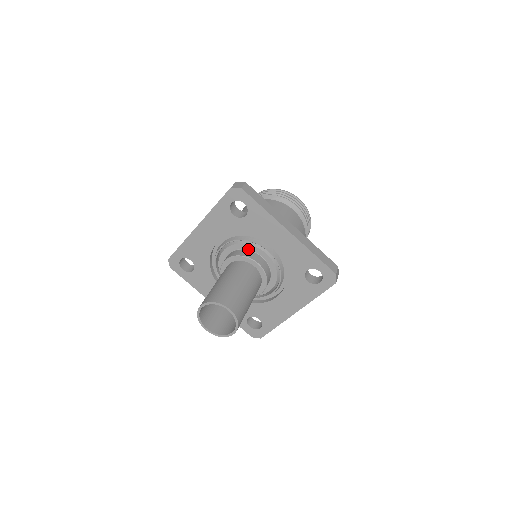
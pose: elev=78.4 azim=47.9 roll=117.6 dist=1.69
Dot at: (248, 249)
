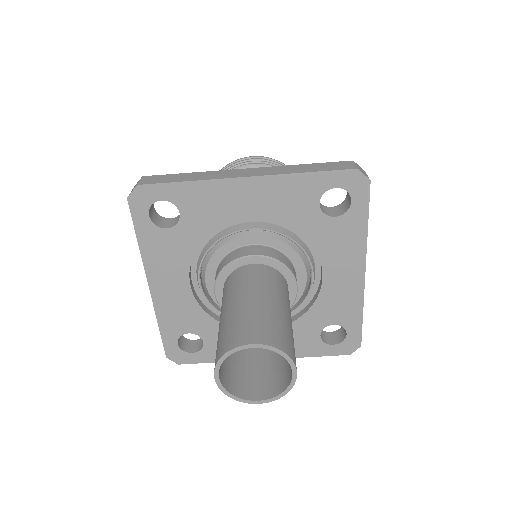
Dot at: (228, 252)
